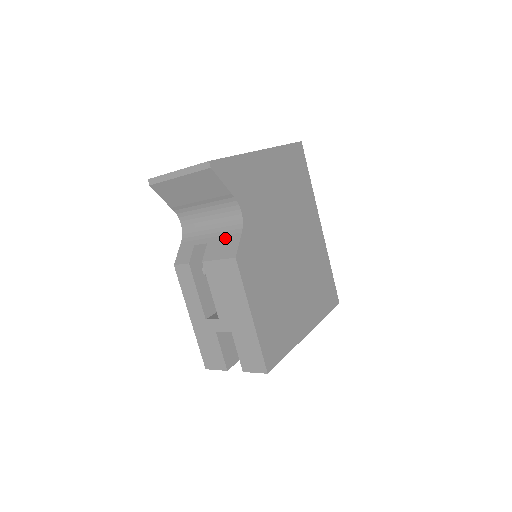
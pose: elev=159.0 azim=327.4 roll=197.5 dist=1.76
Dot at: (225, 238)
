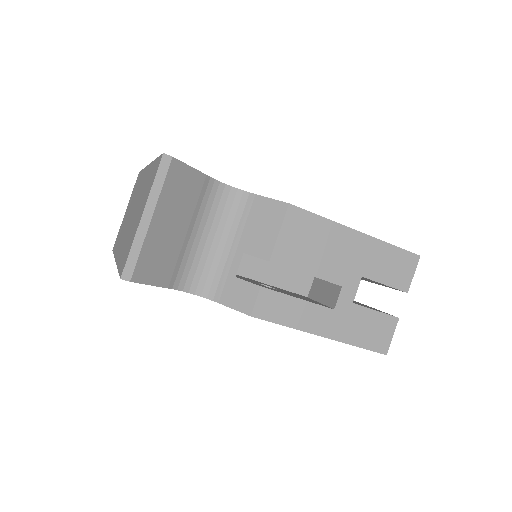
Dot at: (251, 221)
